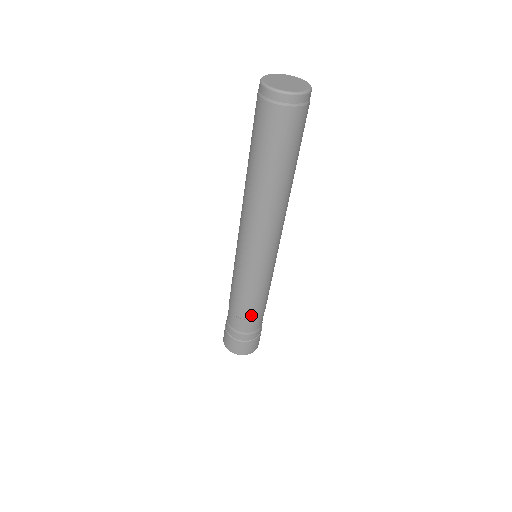
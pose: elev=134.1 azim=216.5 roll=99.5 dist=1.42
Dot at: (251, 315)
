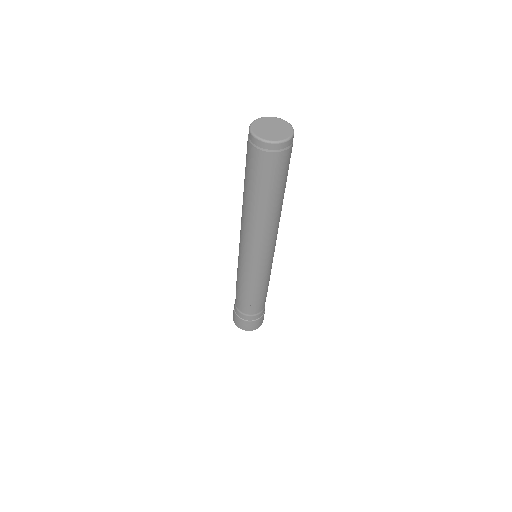
Dot at: (264, 298)
